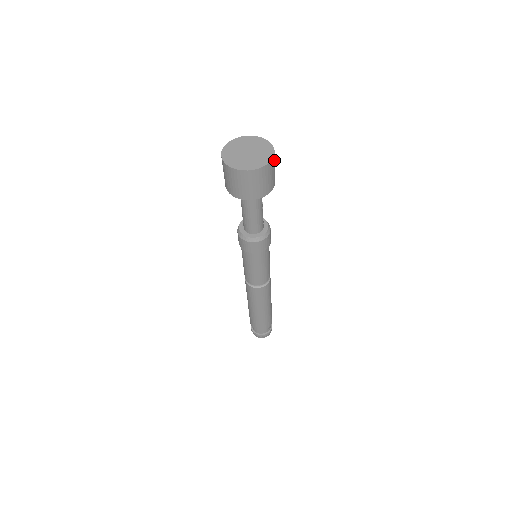
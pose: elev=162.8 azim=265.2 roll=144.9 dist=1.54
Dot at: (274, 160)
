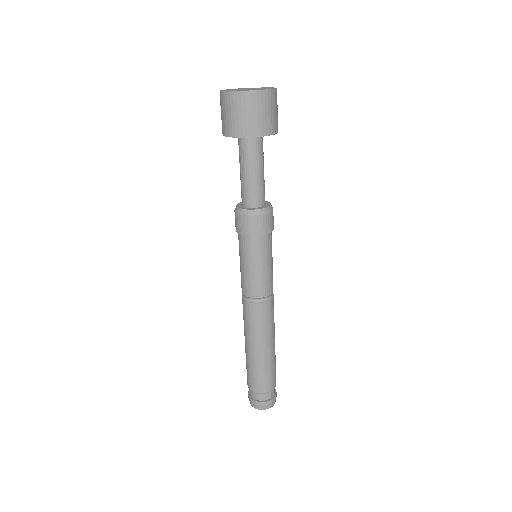
Dot at: (275, 97)
